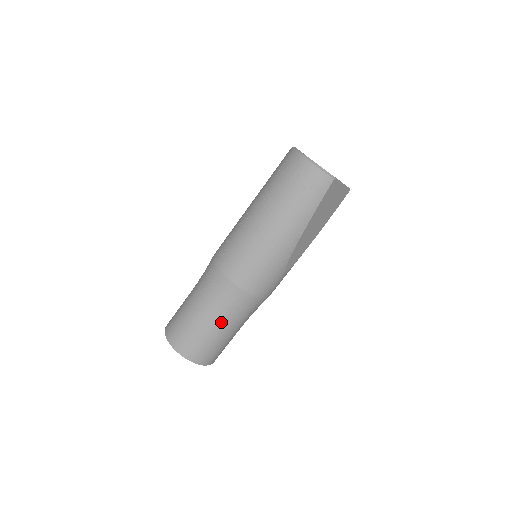
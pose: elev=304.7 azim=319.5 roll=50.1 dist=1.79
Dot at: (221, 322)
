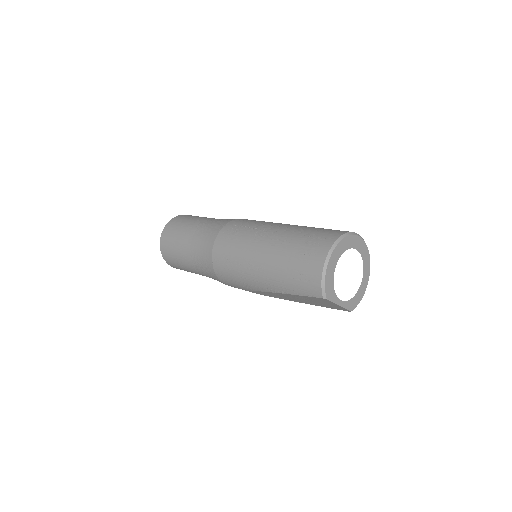
Dot at: (191, 261)
